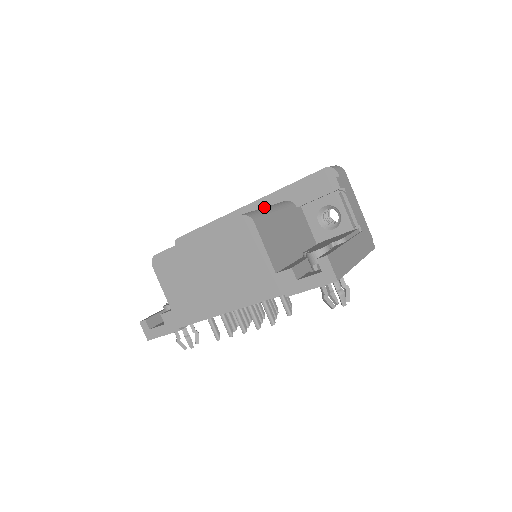
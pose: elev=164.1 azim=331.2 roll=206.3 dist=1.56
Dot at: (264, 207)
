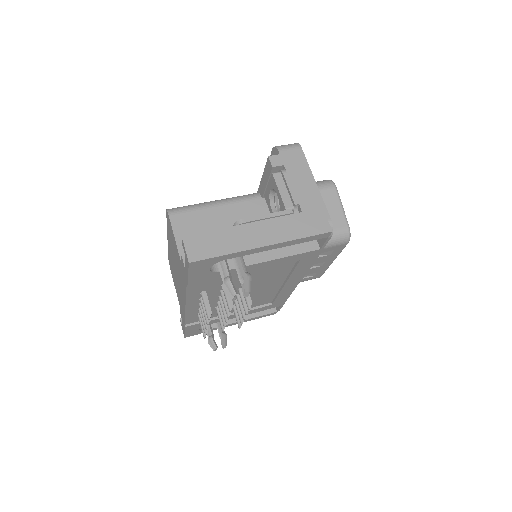
Dot at: (210, 201)
